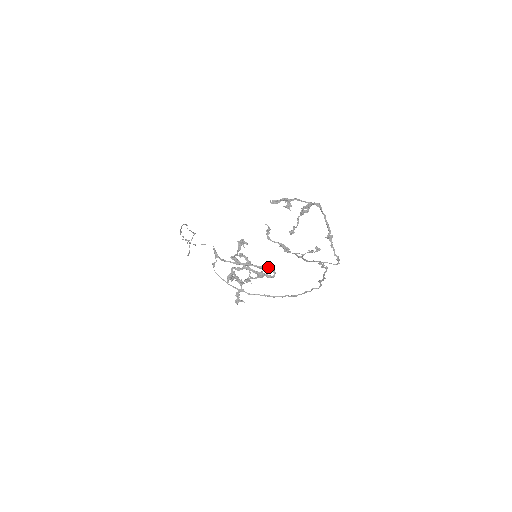
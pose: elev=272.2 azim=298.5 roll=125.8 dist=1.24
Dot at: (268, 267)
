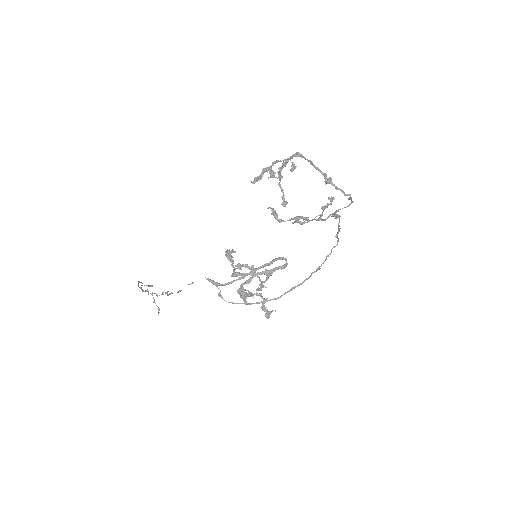
Dot at: (276, 258)
